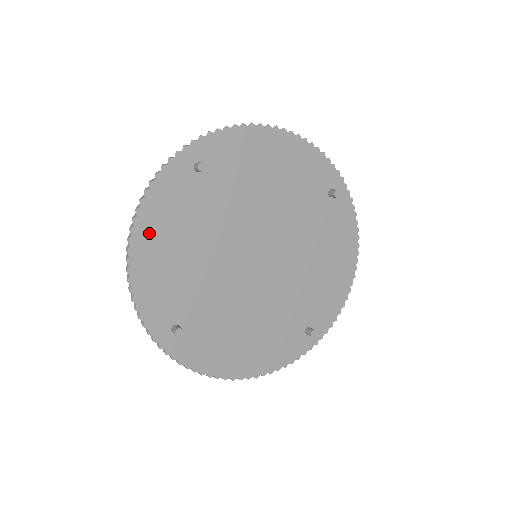
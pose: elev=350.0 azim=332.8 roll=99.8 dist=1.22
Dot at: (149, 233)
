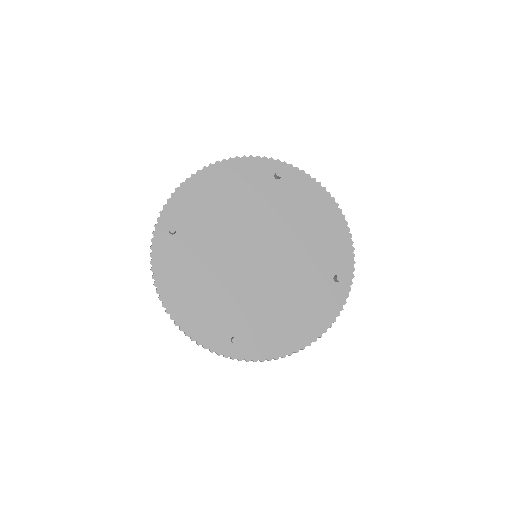
Dot at: (172, 292)
